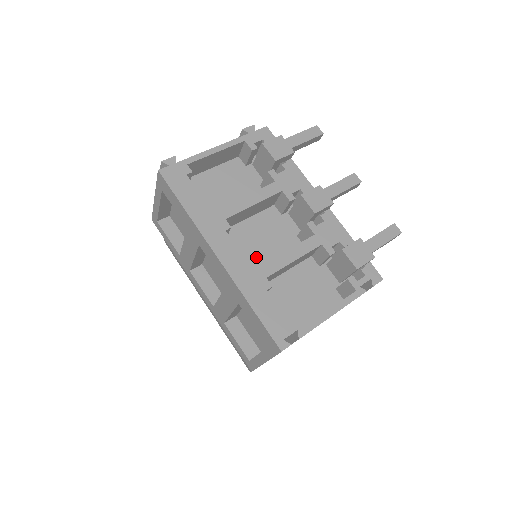
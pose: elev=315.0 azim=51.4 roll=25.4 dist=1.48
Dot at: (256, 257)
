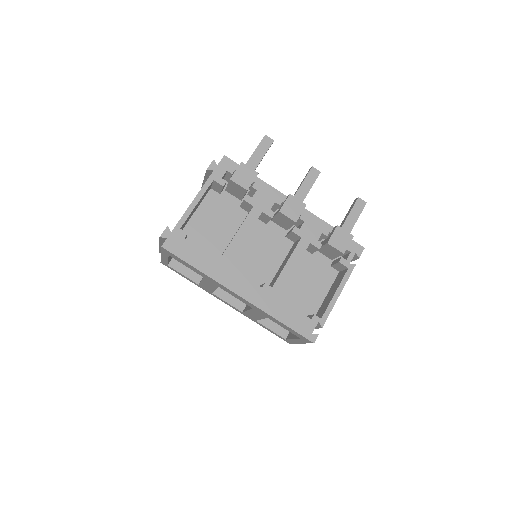
Dot at: (263, 272)
